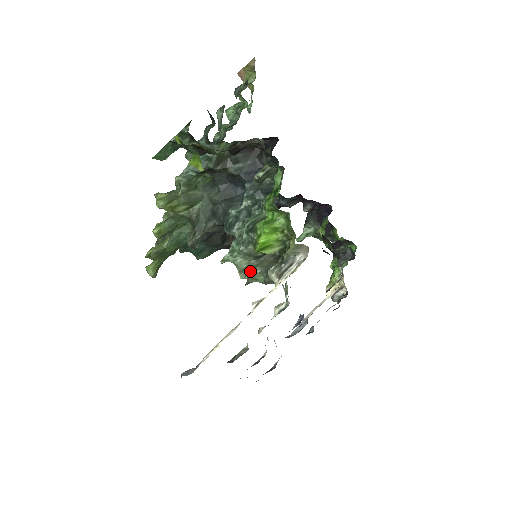
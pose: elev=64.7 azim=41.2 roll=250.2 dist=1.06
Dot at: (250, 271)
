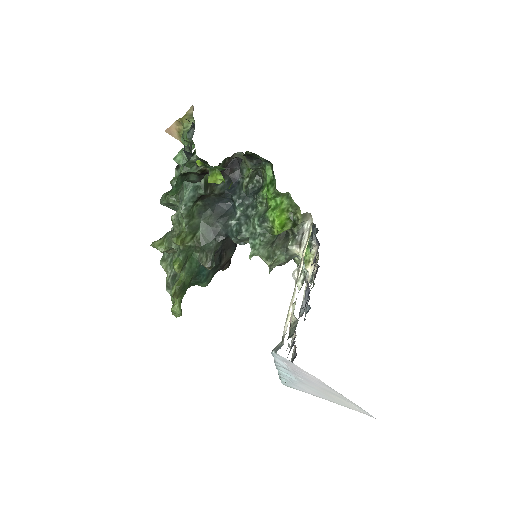
Dot at: (272, 256)
